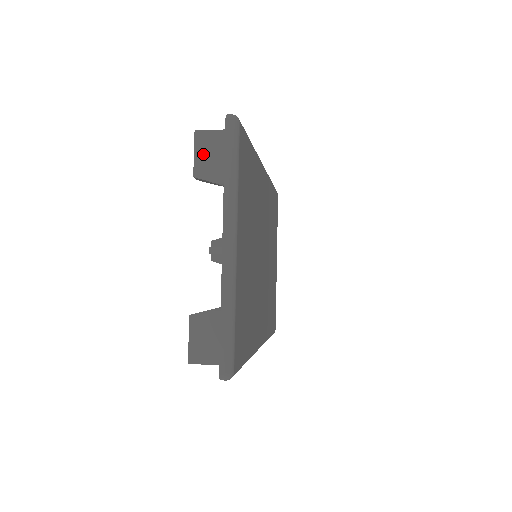
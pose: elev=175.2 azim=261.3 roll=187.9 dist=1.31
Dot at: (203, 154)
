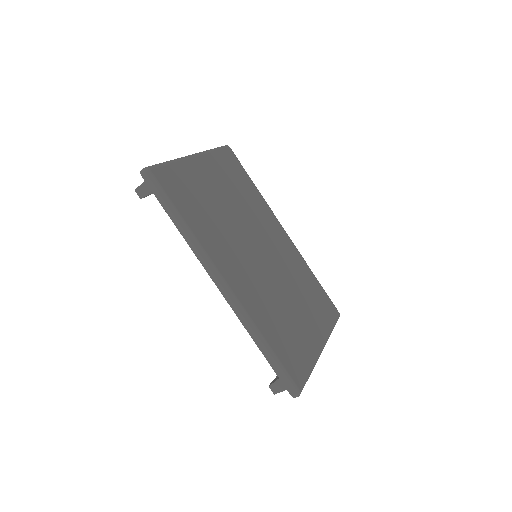
Dot at: occluded
